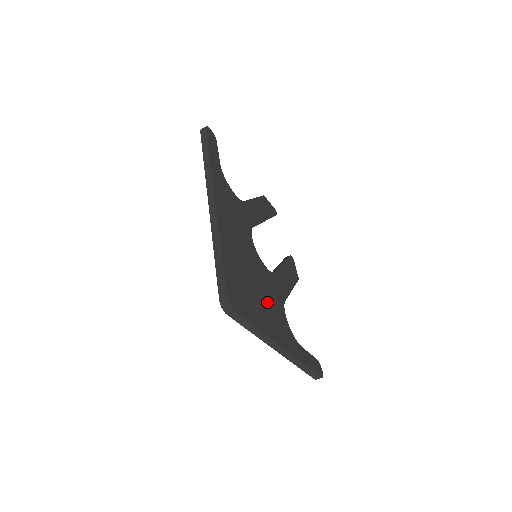
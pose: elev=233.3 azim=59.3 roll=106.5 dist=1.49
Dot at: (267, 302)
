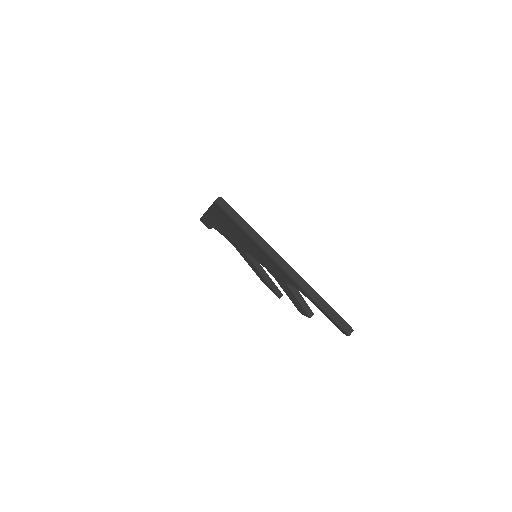
Dot at: occluded
